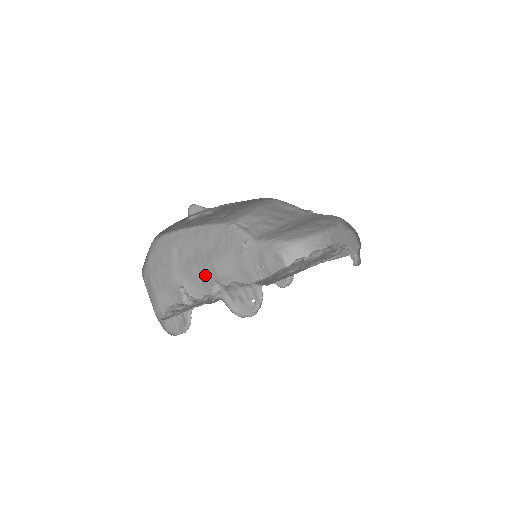
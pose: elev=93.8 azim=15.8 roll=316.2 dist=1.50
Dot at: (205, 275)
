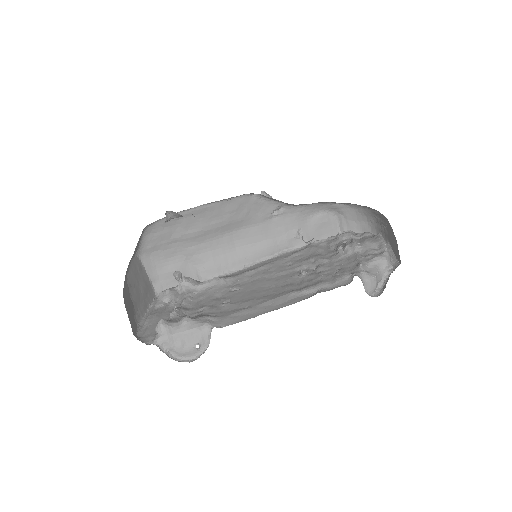
Dot at: (219, 247)
